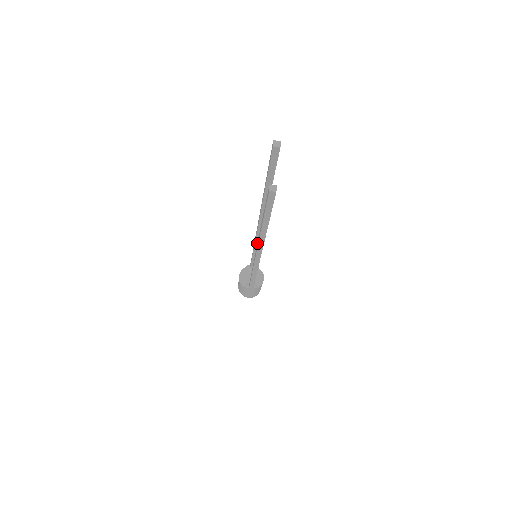
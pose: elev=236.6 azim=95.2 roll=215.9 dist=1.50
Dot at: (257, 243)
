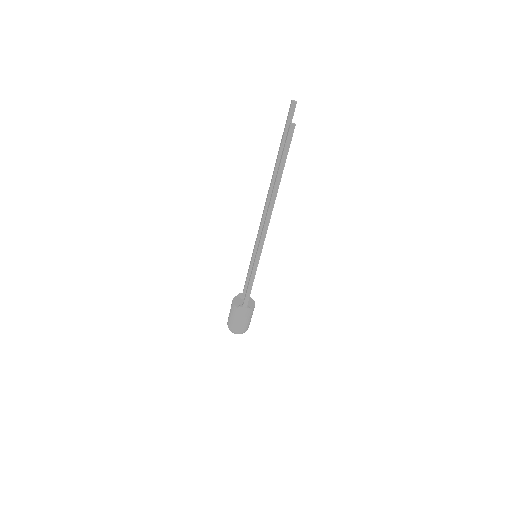
Dot at: occluded
